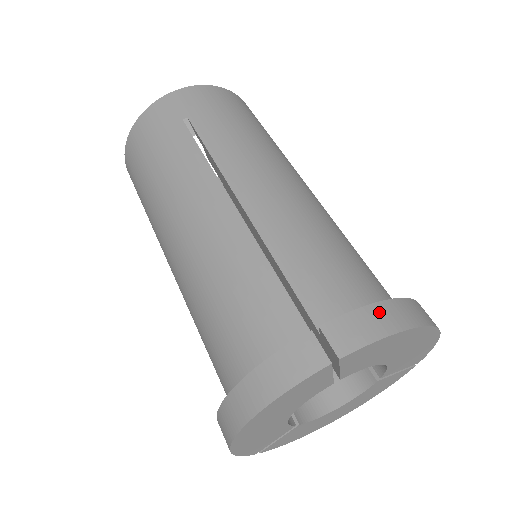
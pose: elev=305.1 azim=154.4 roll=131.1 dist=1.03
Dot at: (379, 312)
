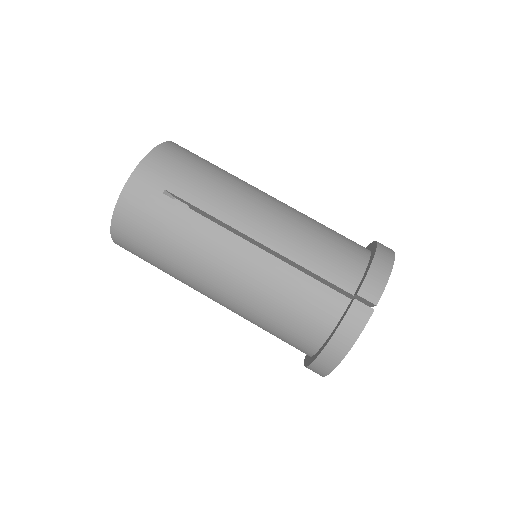
Dot at: (377, 268)
